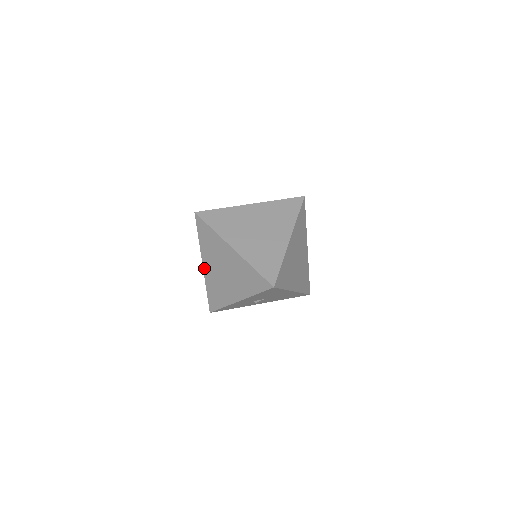
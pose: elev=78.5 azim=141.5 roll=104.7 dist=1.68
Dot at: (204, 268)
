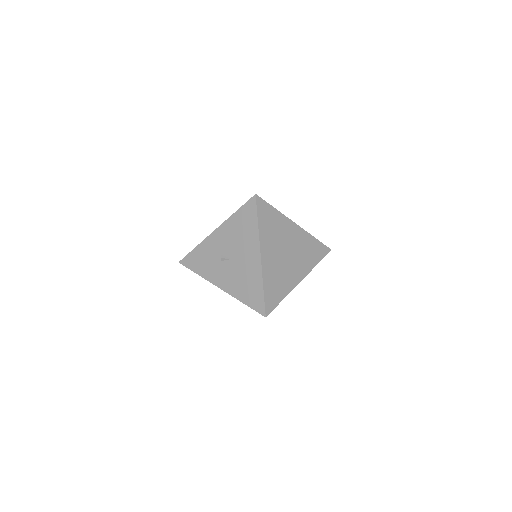
Dot at: occluded
